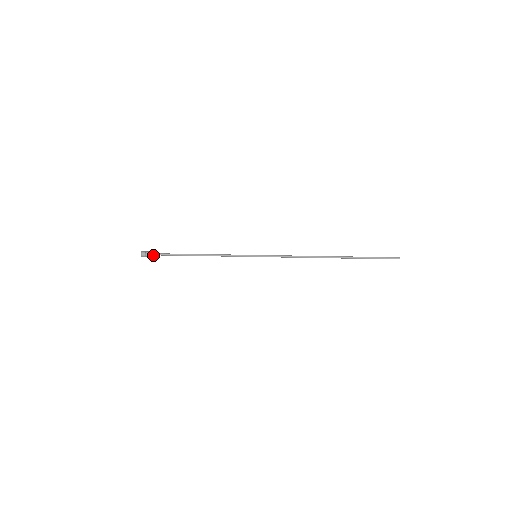
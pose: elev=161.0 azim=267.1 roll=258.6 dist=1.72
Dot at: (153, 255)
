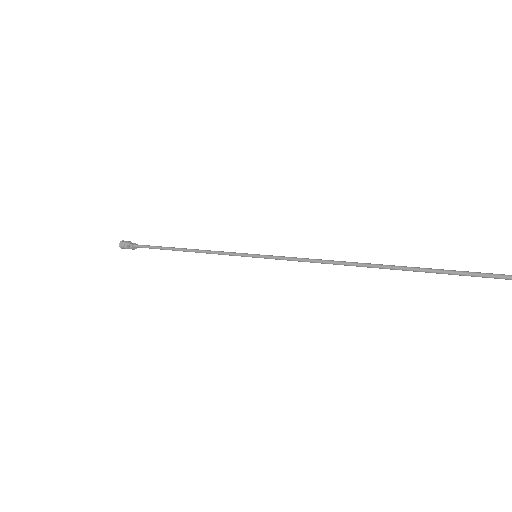
Dot at: (132, 244)
